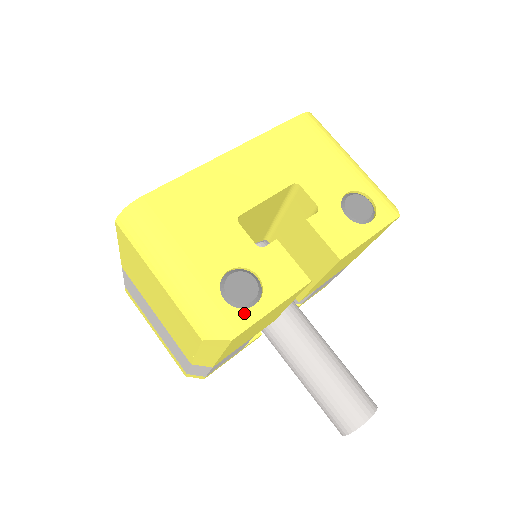
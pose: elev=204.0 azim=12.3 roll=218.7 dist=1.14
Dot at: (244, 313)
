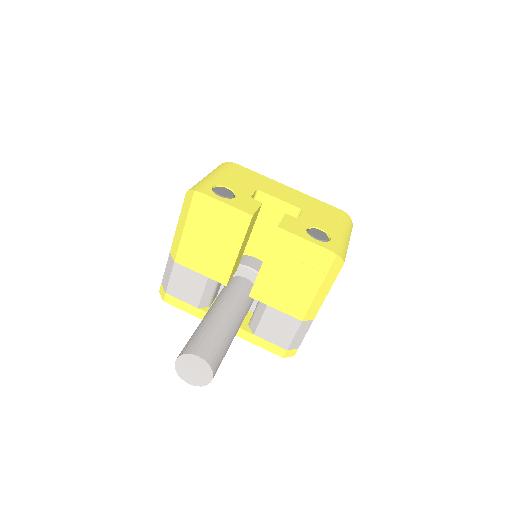
Dot at: (212, 193)
